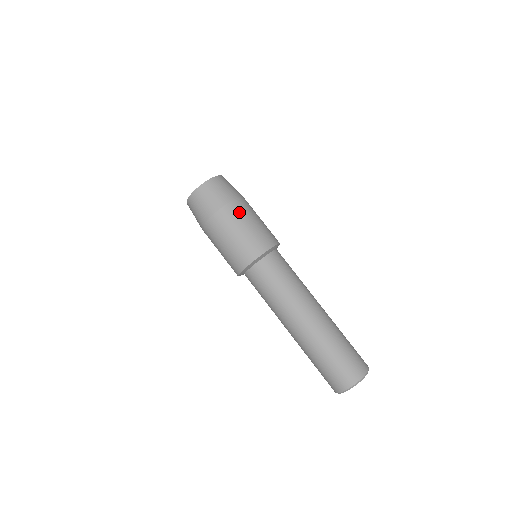
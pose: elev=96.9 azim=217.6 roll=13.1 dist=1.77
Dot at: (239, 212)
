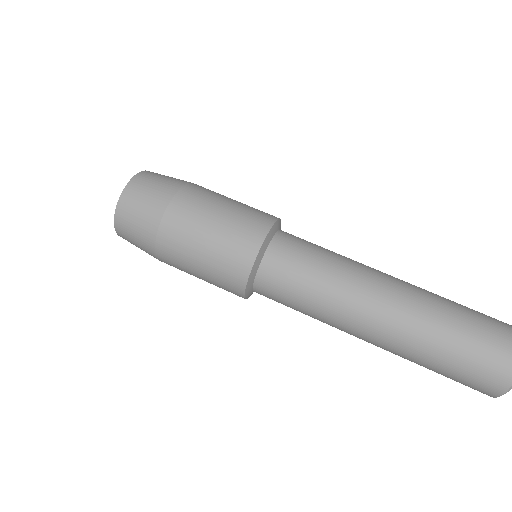
Dot at: occluded
